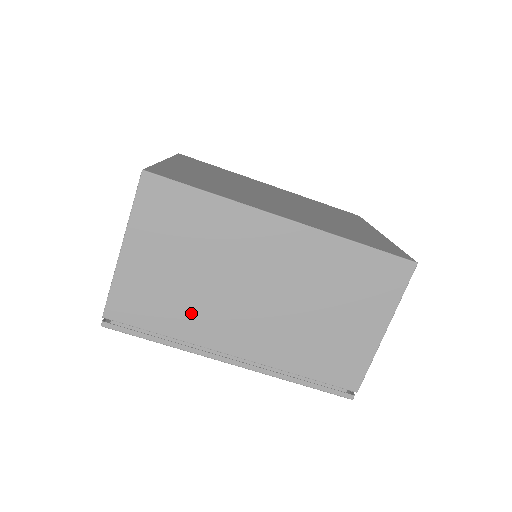
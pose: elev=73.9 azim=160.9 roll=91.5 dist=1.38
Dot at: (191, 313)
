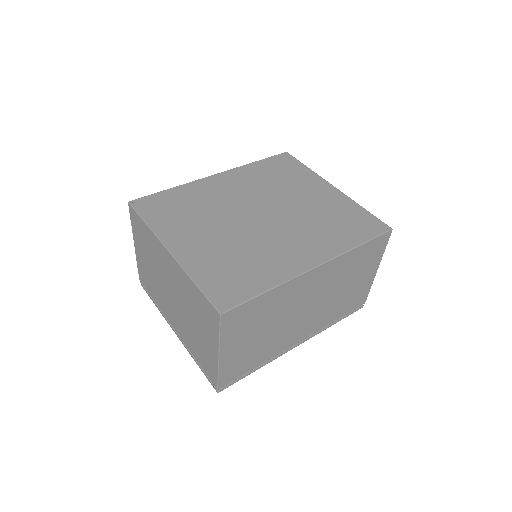
Dot at: (270, 347)
